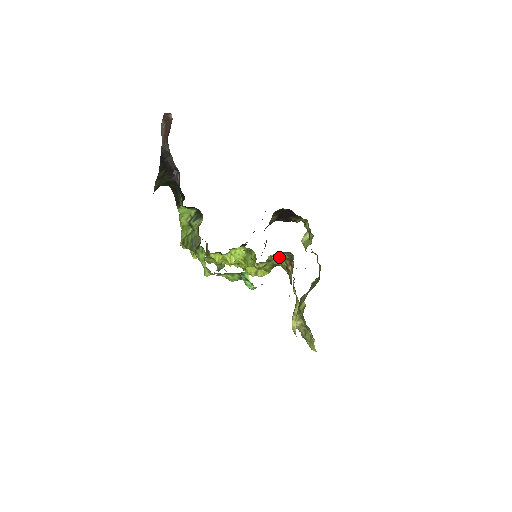
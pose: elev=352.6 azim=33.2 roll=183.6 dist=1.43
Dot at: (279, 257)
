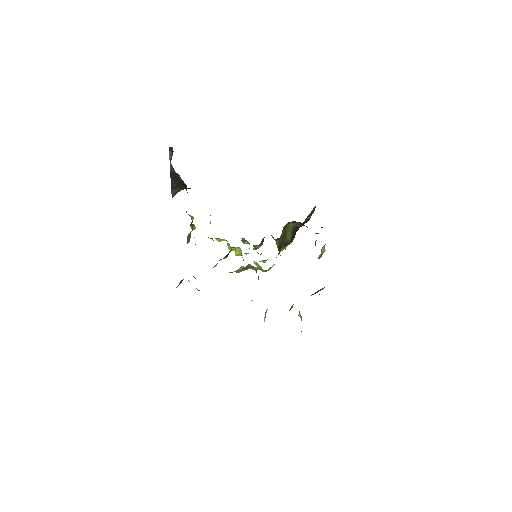
Dot at: (237, 272)
